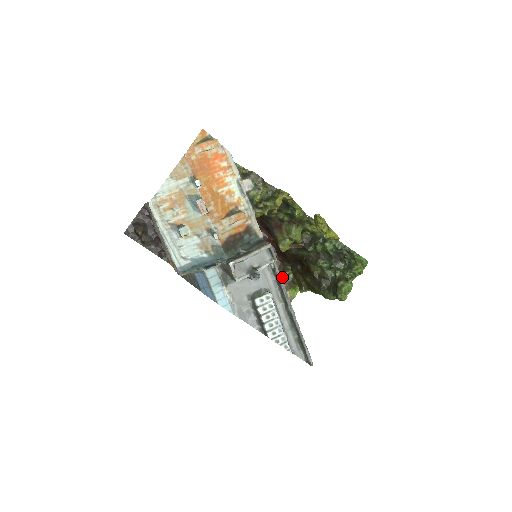
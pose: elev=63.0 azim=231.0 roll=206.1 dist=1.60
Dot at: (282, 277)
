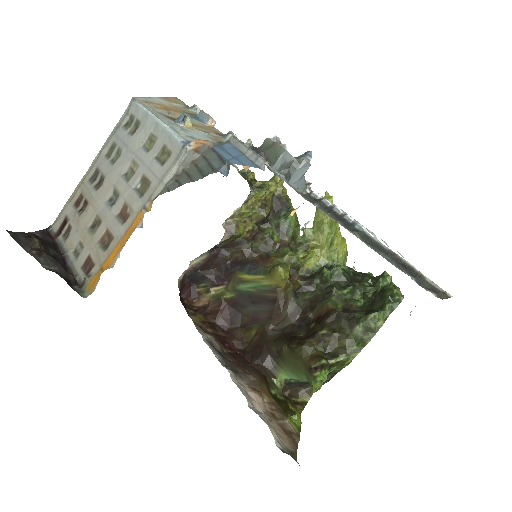
Dot at: (269, 394)
